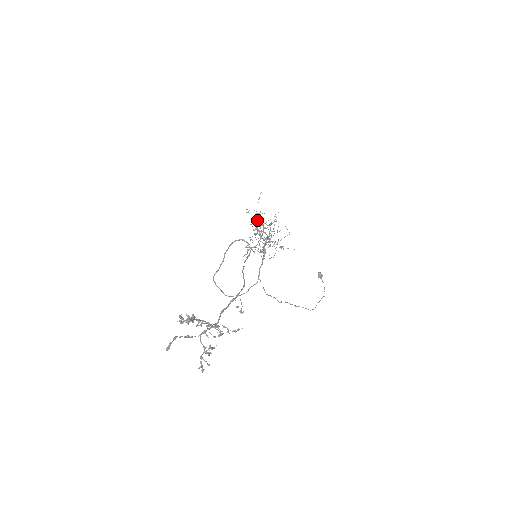
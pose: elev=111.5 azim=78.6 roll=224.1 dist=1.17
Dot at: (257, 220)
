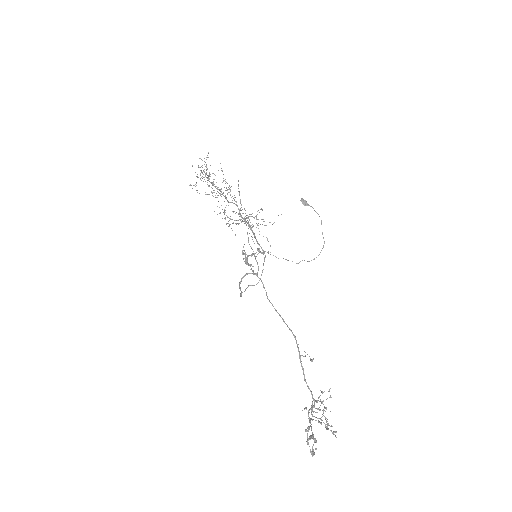
Dot at: (246, 258)
